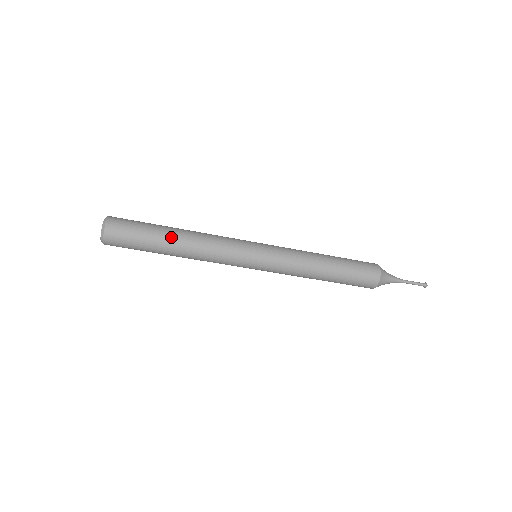
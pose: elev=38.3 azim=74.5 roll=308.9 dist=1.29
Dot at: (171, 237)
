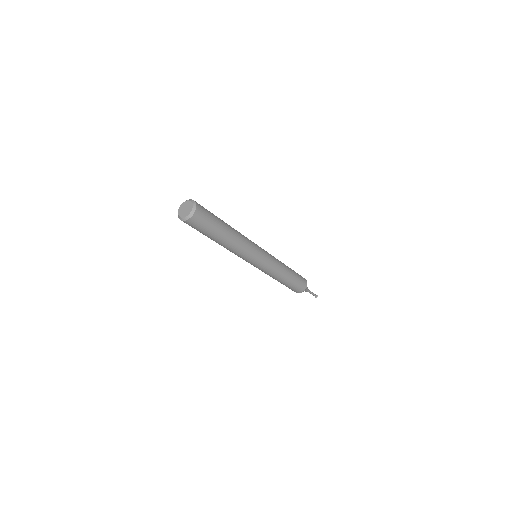
Dot at: (227, 227)
